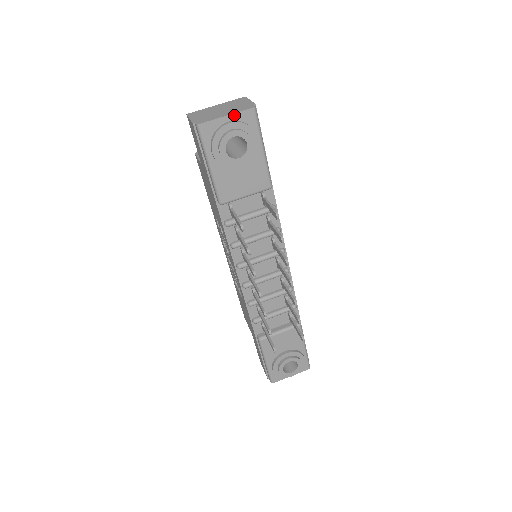
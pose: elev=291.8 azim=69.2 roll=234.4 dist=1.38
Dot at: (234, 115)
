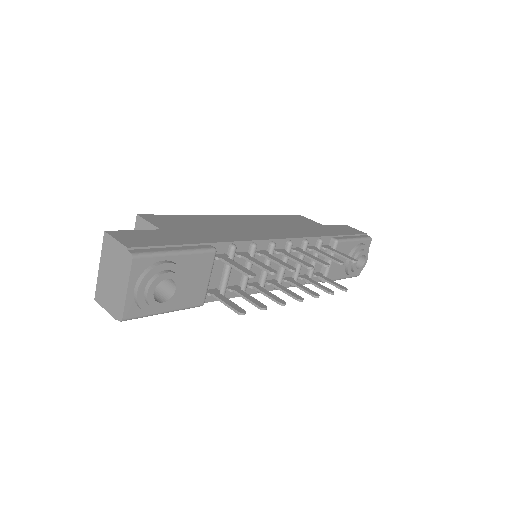
Dot at: (130, 282)
